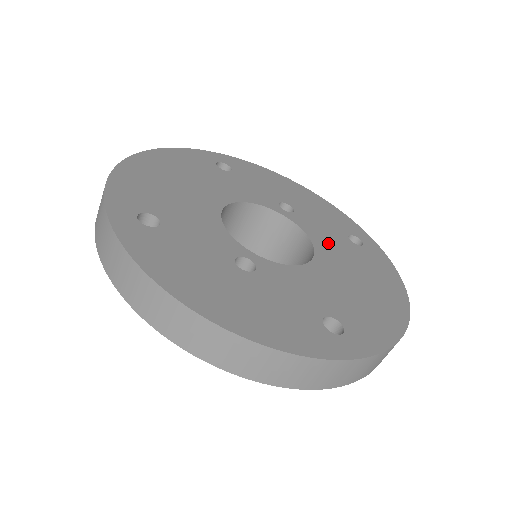
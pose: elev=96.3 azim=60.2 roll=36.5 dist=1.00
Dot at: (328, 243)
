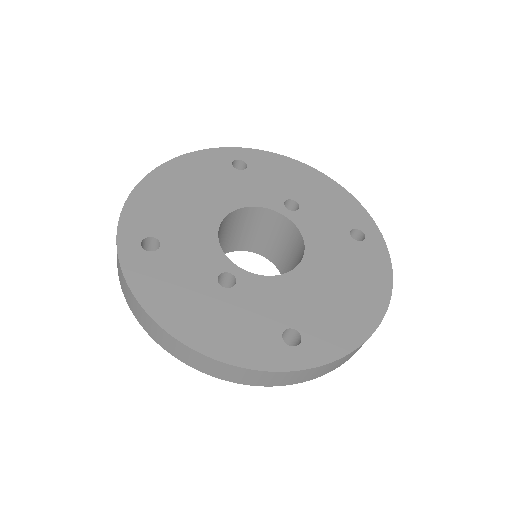
Dot at: (323, 244)
